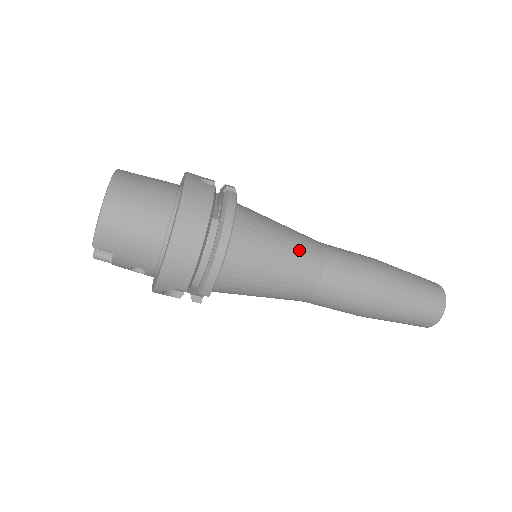
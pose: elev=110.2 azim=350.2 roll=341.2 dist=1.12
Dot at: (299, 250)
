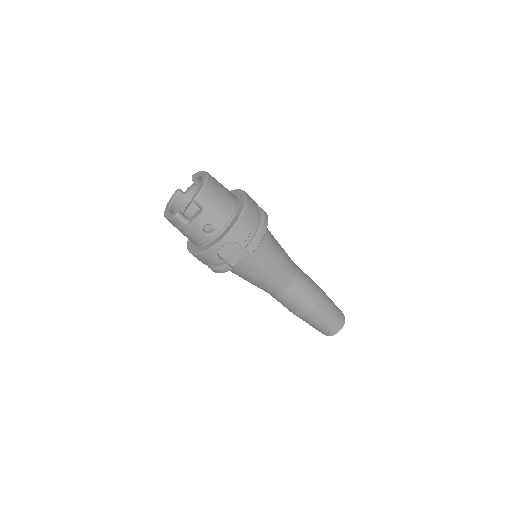
Dot at: occluded
